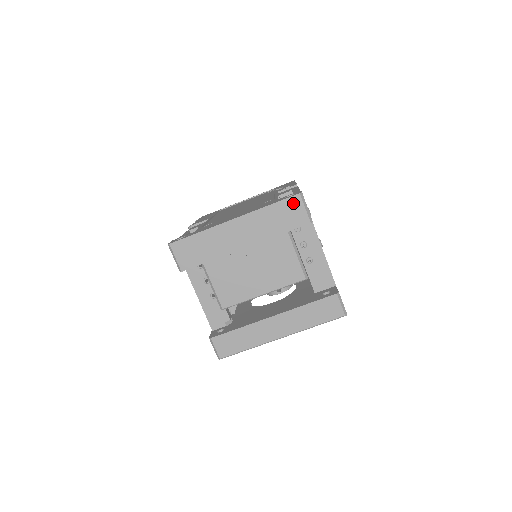
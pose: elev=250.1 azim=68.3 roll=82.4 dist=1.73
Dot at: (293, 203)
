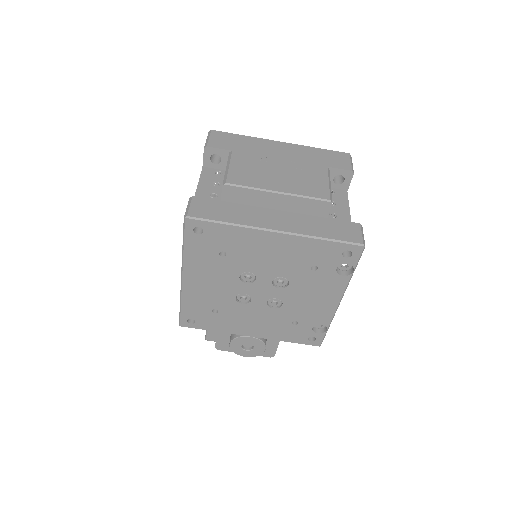
Dot at: (341, 155)
